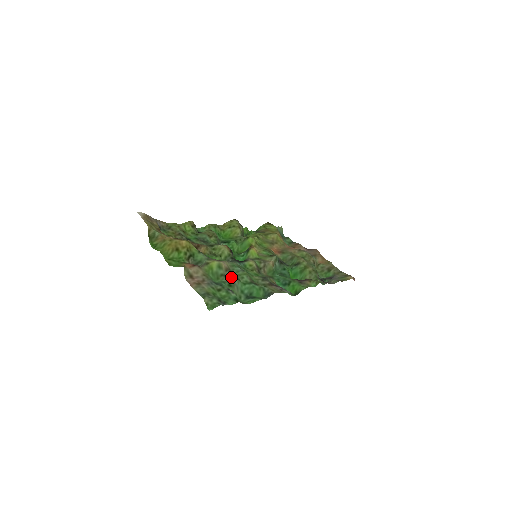
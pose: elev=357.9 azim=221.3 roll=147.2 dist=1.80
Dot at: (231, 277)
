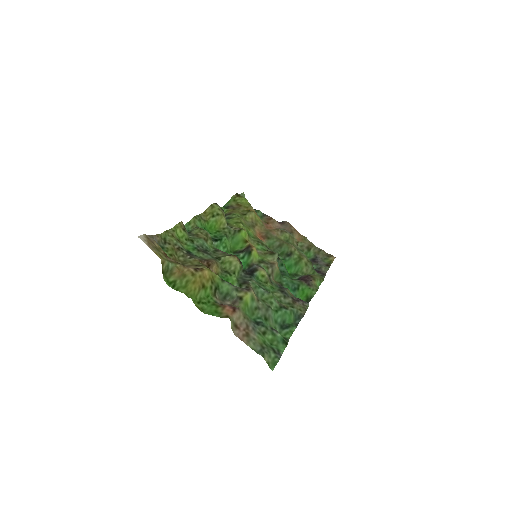
Dot at: (265, 308)
